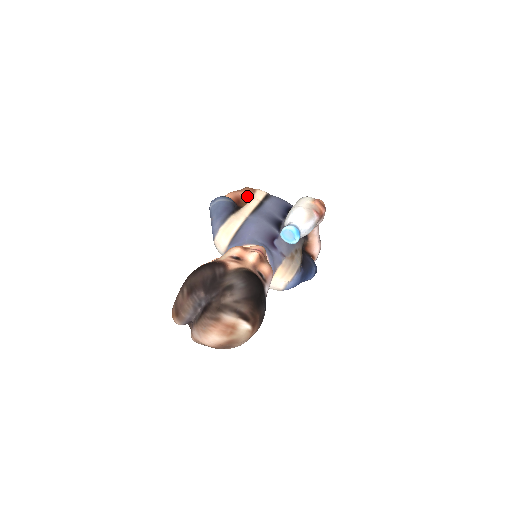
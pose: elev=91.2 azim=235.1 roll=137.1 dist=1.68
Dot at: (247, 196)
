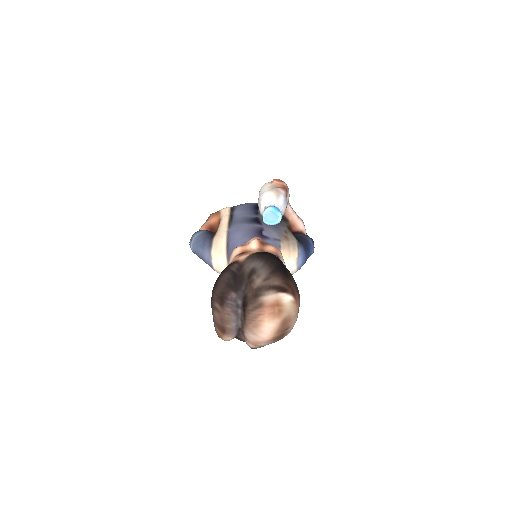
Dot at: (216, 220)
